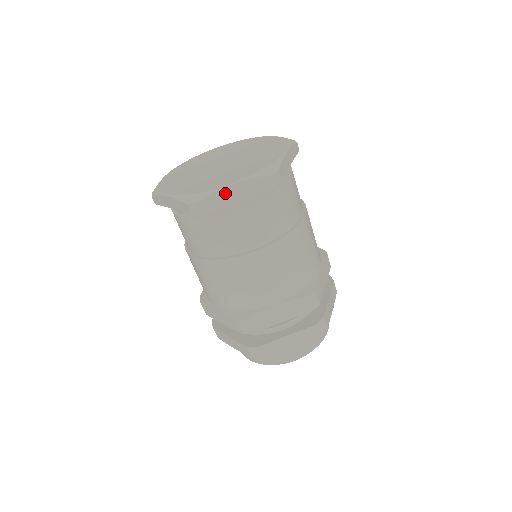
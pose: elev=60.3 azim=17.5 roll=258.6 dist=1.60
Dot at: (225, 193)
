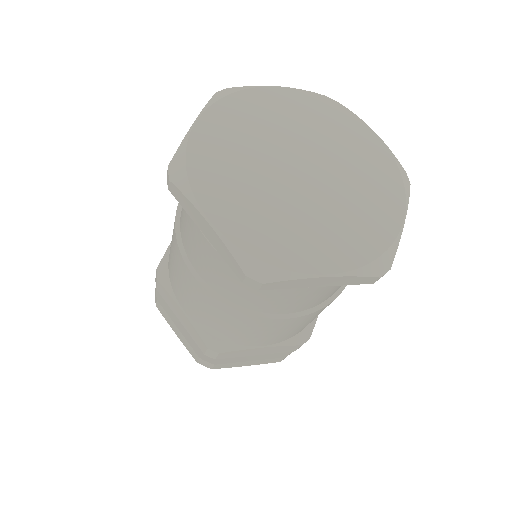
Dot at: (309, 281)
